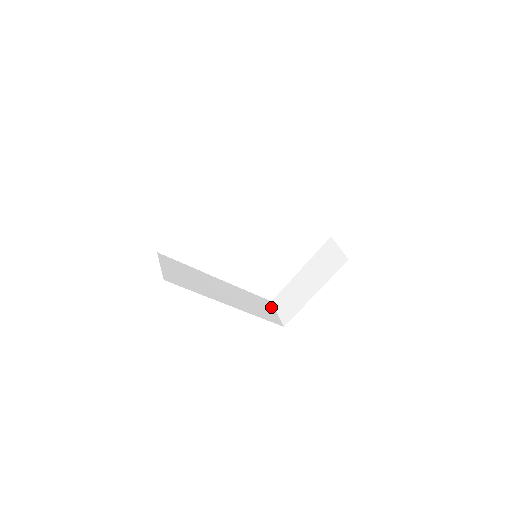
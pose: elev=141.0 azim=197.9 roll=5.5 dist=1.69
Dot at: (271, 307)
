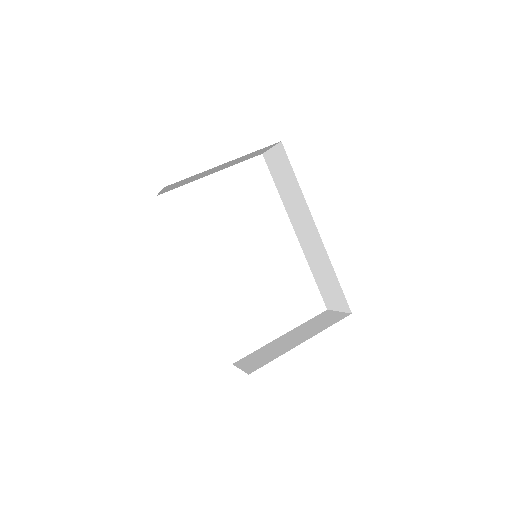
Dot at: occluded
